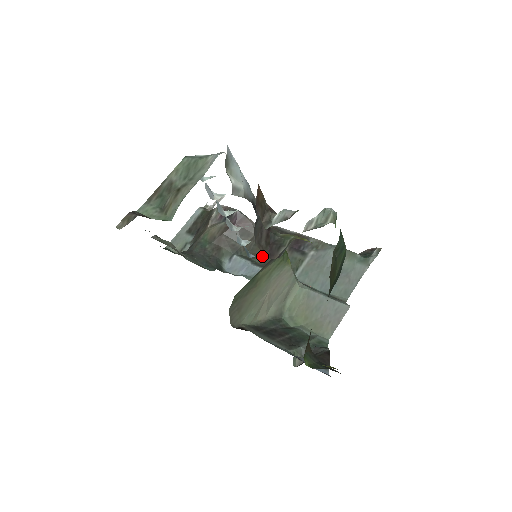
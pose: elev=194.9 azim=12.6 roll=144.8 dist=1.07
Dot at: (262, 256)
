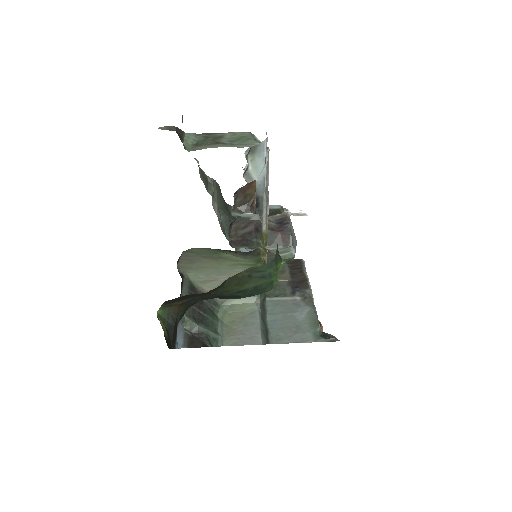
Dot at: occluded
